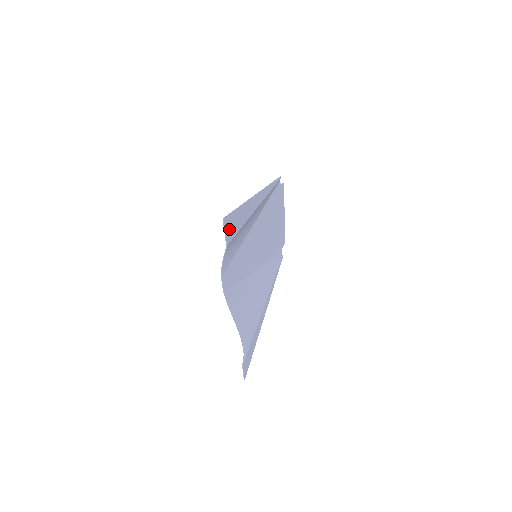
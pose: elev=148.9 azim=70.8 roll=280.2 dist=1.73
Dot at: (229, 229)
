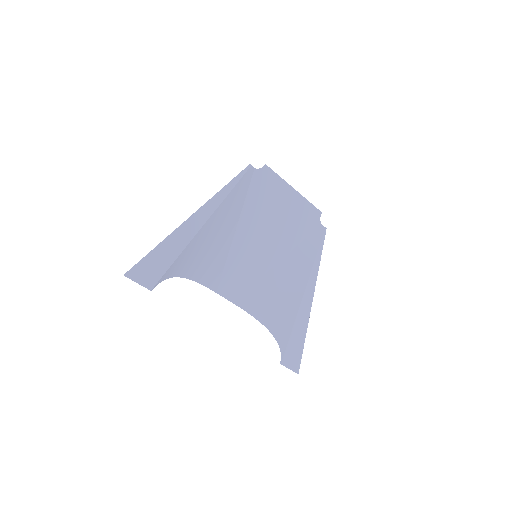
Dot at: (145, 276)
